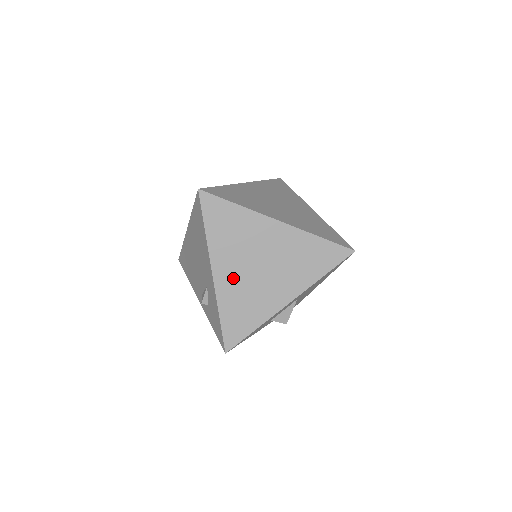
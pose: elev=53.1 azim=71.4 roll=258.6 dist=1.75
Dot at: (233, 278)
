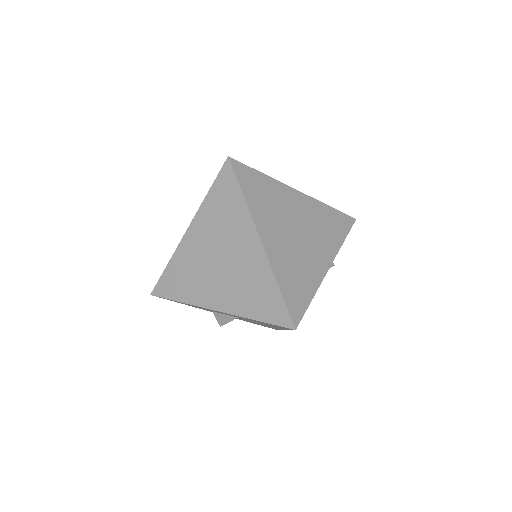
Dot at: (196, 249)
